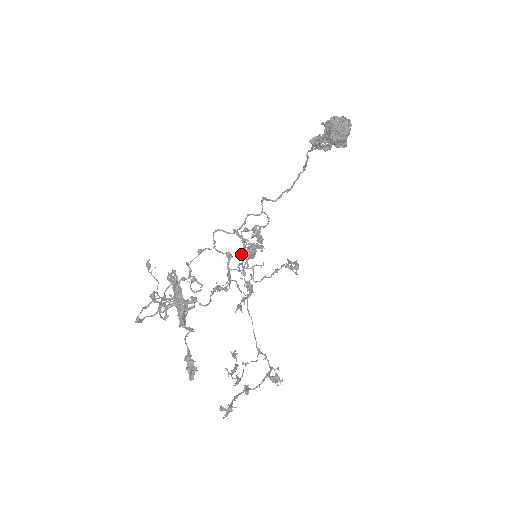
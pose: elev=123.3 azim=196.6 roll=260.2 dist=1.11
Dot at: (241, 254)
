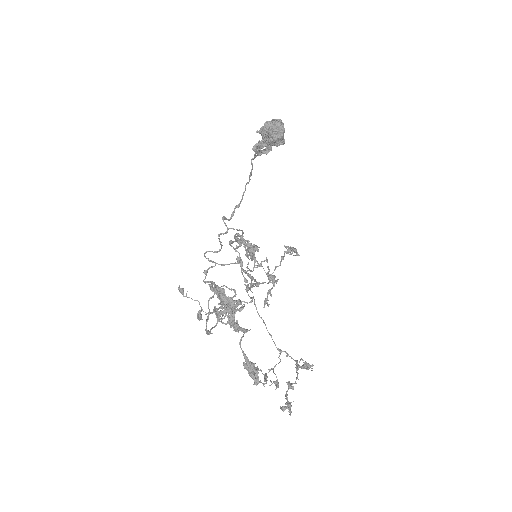
Dot at: occluded
